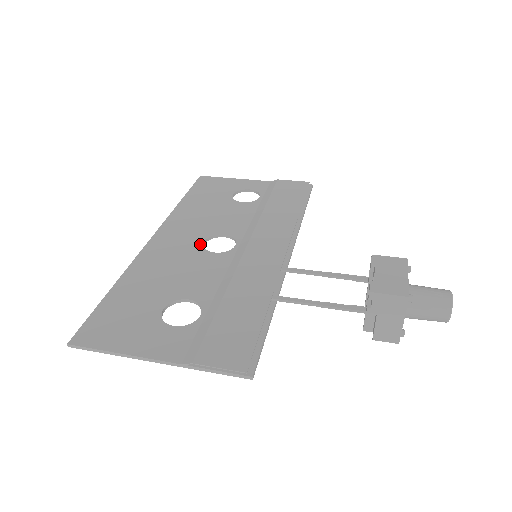
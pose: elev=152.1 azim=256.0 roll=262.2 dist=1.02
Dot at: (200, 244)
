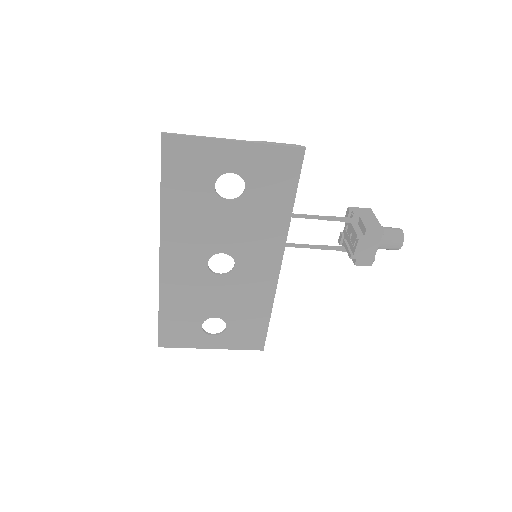
Dot at: (206, 258)
